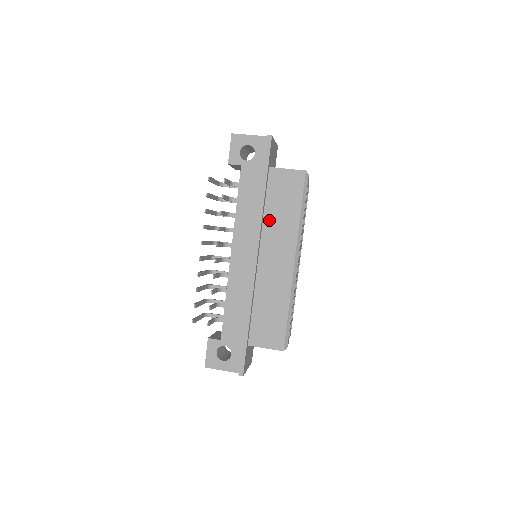
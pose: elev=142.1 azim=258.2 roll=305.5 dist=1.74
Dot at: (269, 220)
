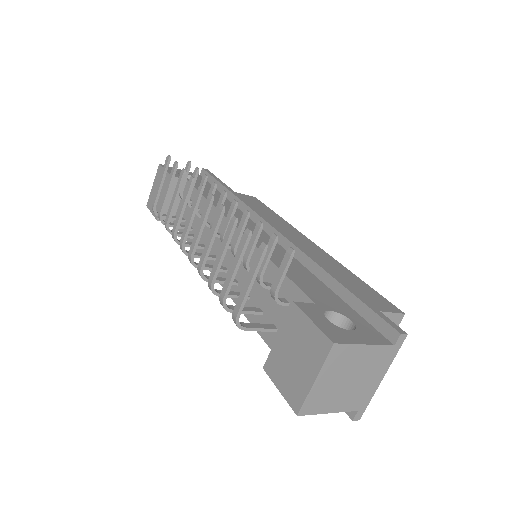
Dot at: occluded
